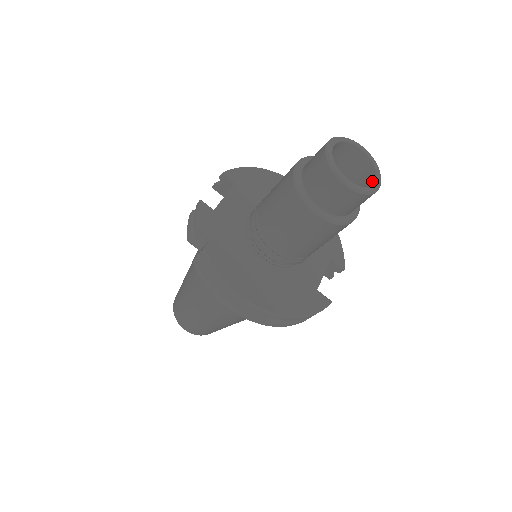
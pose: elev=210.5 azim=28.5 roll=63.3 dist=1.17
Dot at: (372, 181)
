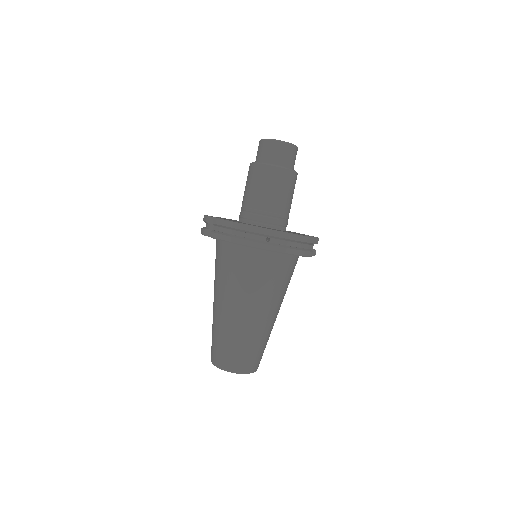
Dot at: occluded
